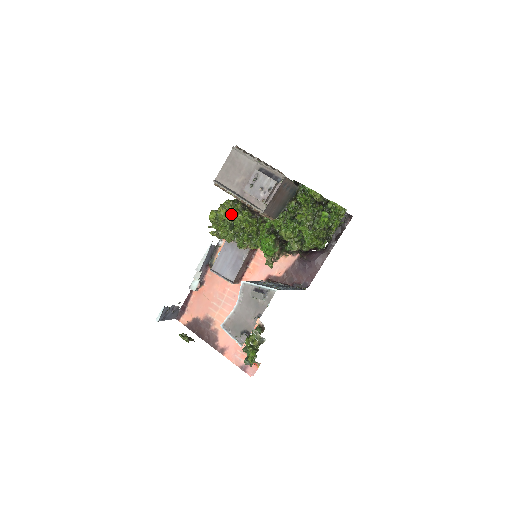
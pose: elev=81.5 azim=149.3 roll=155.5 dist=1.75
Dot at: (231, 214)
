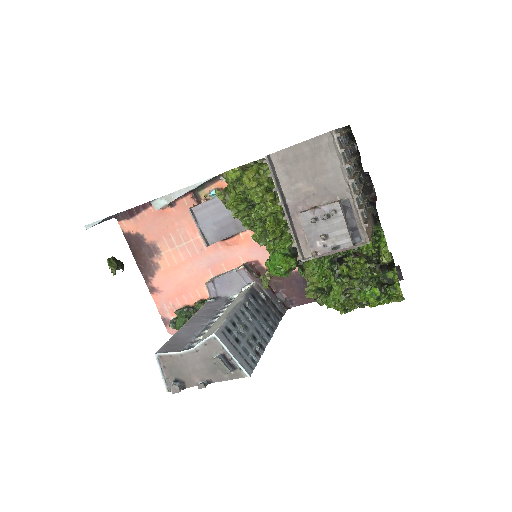
Dot at: (260, 196)
